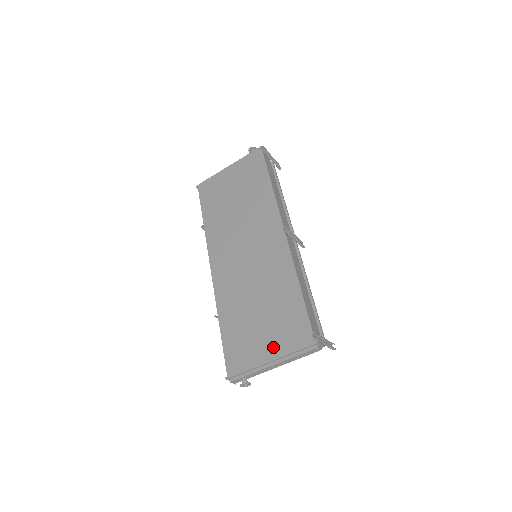
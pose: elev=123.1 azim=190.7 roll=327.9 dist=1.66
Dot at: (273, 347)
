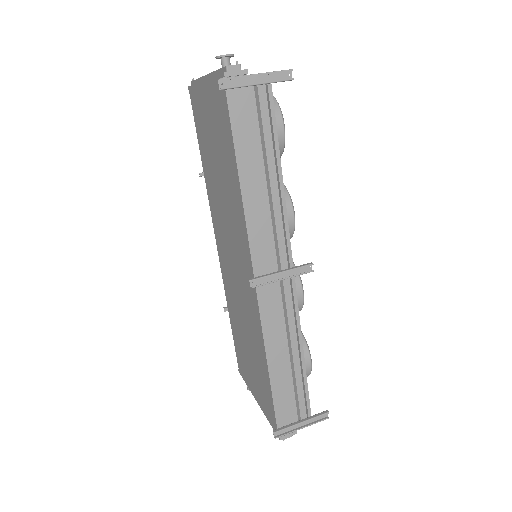
Dot at: (257, 394)
